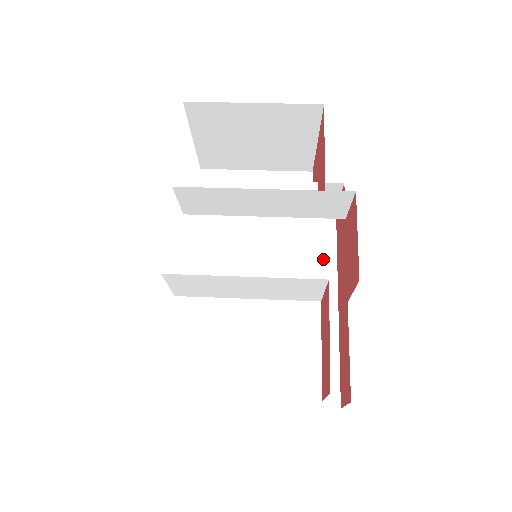
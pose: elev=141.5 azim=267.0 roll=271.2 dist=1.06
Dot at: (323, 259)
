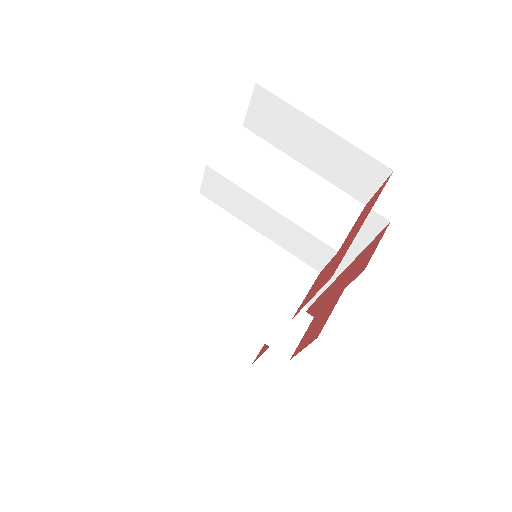
Dot at: occluded
